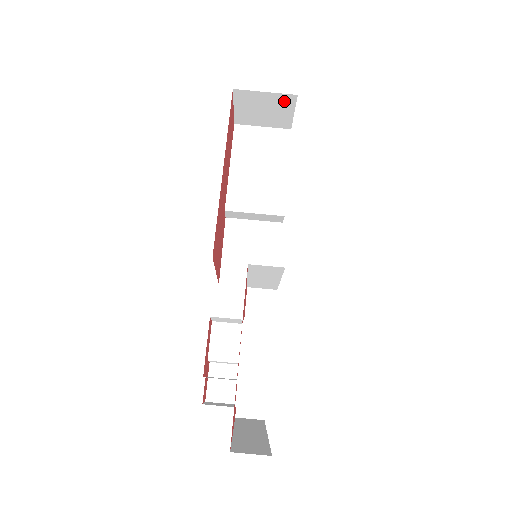
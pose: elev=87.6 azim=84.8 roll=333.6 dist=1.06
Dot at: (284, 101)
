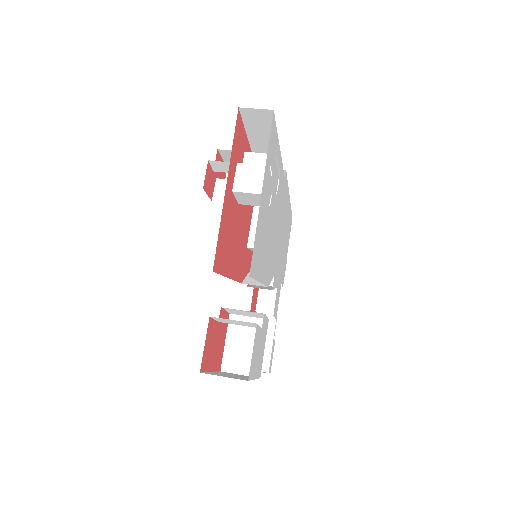
Dot at: occluded
